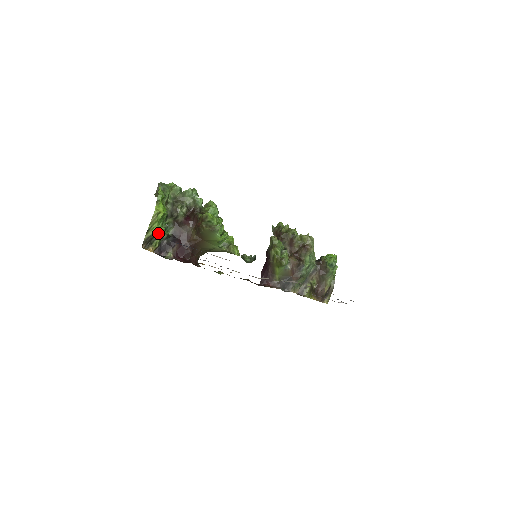
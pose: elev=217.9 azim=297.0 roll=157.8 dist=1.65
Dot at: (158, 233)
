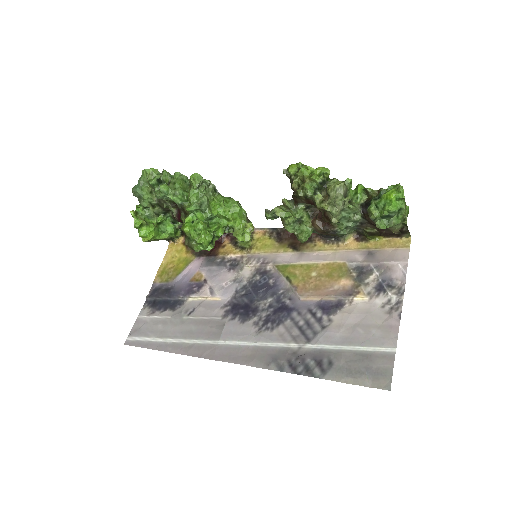
Dot at: (168, 237)
